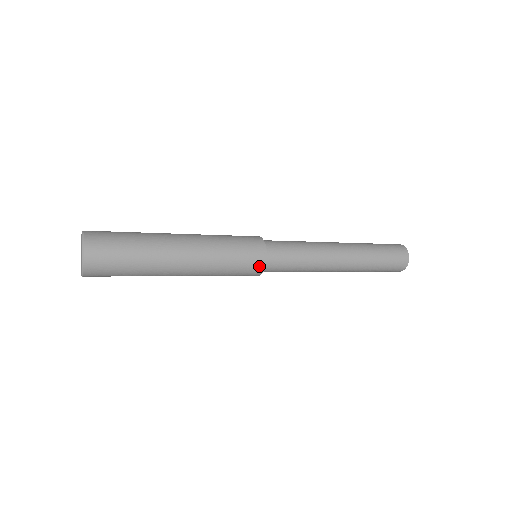
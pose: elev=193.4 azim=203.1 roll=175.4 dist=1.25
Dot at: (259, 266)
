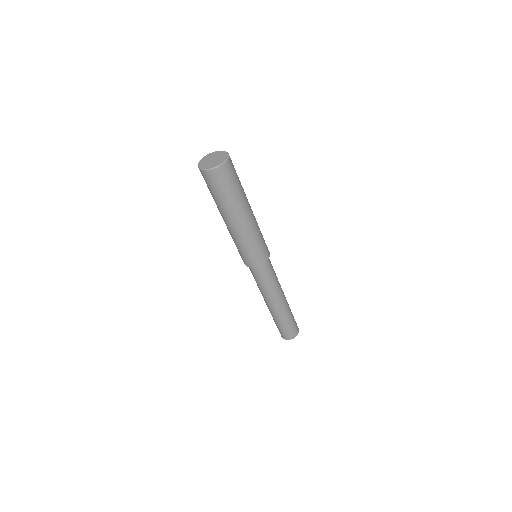
Dot at: (263, 260)
